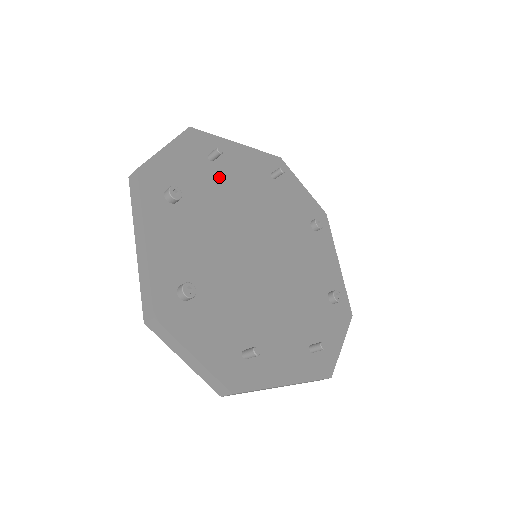
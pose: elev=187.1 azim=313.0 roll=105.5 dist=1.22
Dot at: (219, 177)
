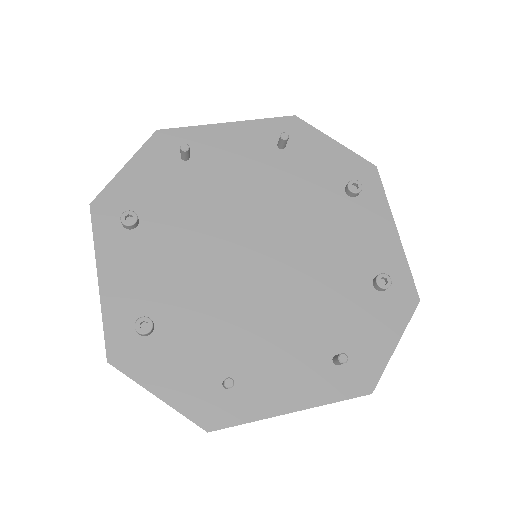
Dot at: (196, 176)
